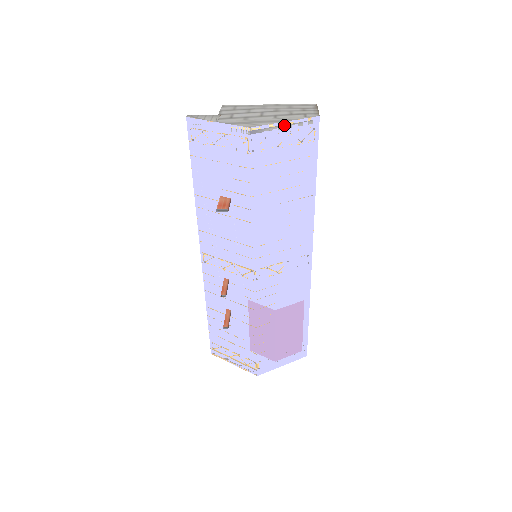
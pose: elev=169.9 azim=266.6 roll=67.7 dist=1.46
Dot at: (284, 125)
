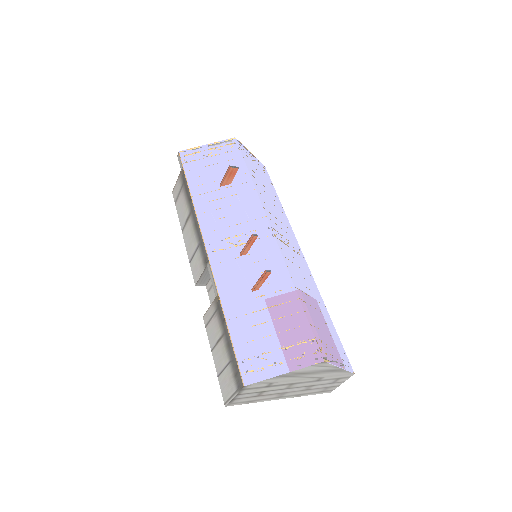
Dot at: (250, 153)
